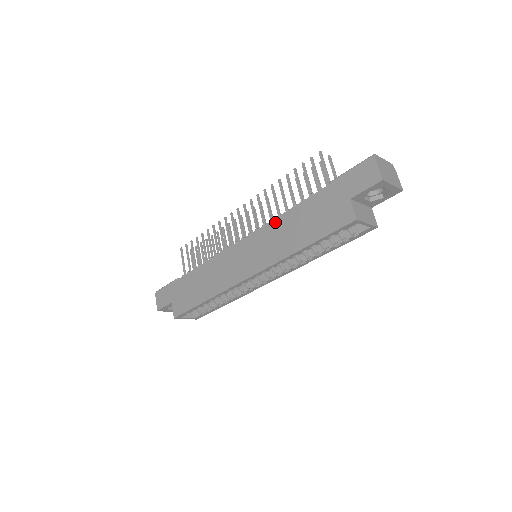
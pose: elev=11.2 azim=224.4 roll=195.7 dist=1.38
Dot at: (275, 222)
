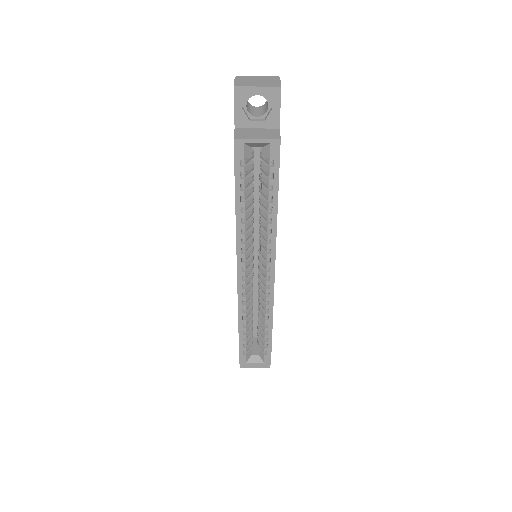
Dot at: occluded
